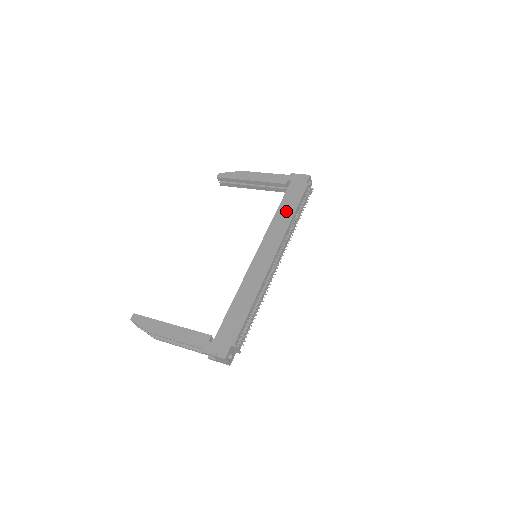
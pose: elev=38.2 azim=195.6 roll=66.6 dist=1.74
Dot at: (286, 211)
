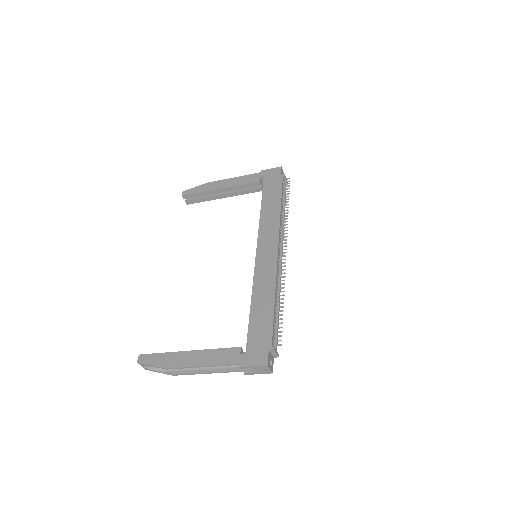
Dot at: (271, 205)
